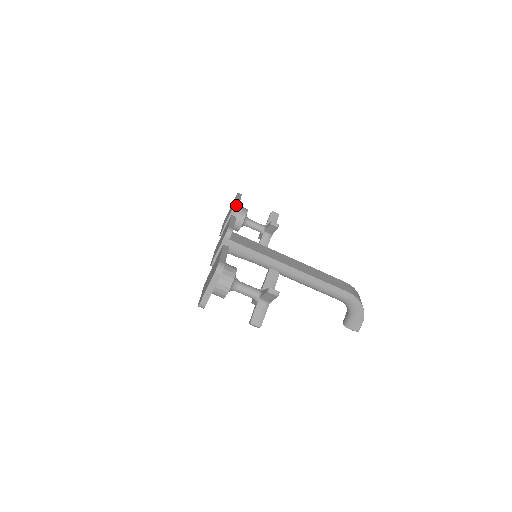
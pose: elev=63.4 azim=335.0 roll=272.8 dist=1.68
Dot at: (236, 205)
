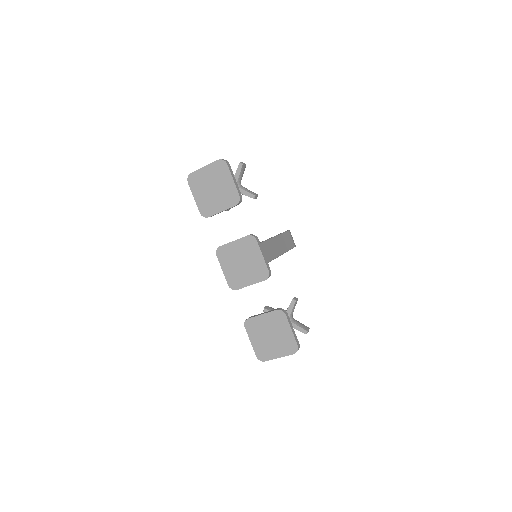
Dot at: (240, 201)
